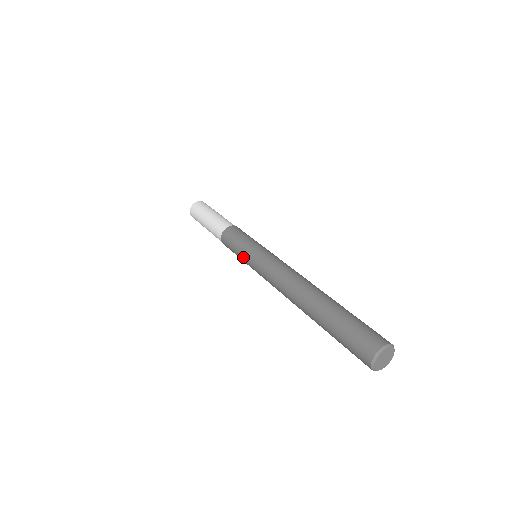
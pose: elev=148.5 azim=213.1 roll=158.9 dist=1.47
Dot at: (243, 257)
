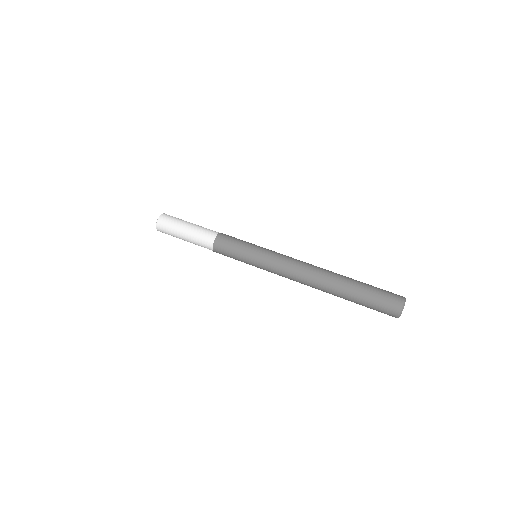
Dot at: occluded
